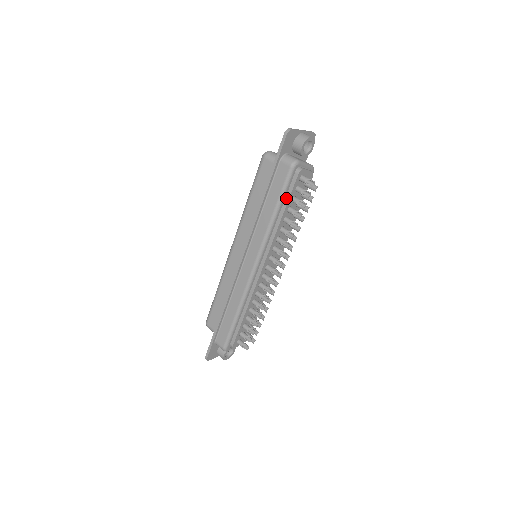
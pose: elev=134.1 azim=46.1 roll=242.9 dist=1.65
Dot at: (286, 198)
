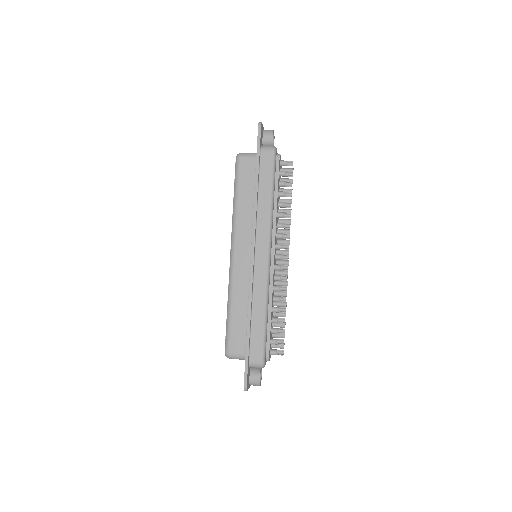
Dot at: (275, 182)
